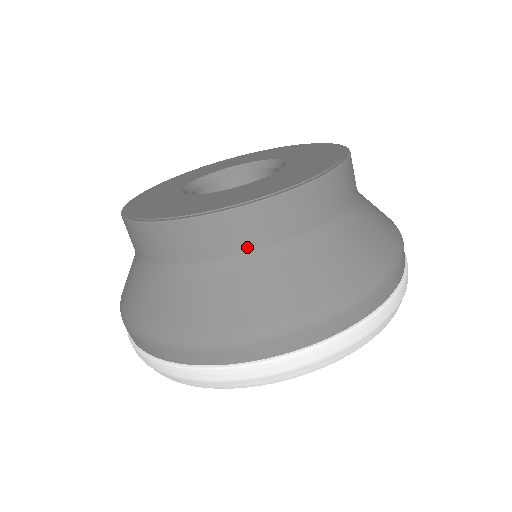
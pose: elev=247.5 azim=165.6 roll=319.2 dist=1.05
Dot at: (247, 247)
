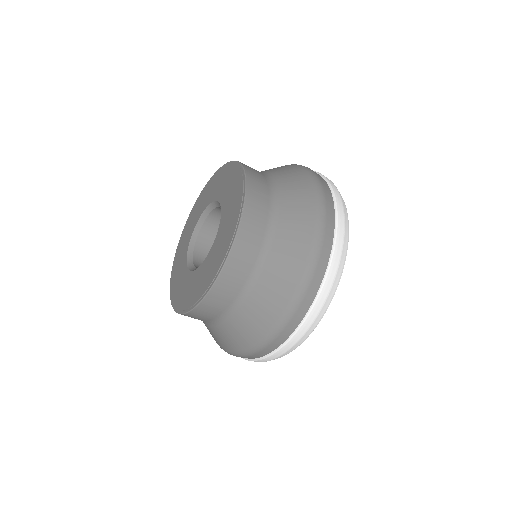
Dot at: (234, 296)
